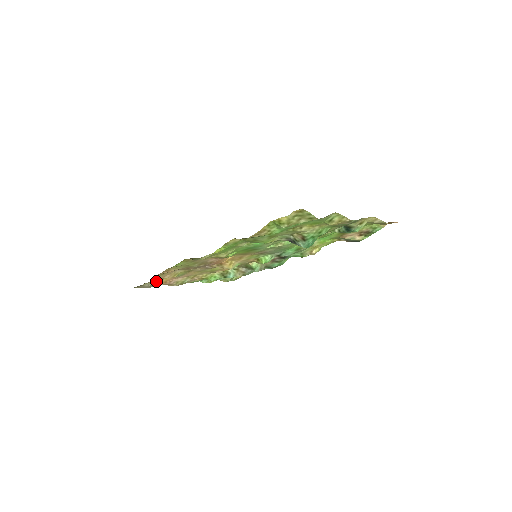
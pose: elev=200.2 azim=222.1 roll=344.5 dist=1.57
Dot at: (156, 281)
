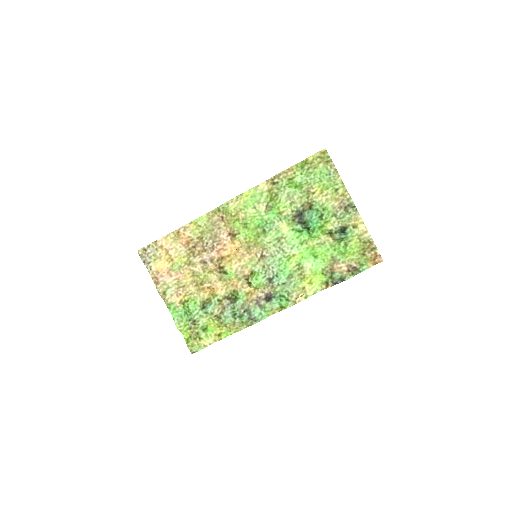
Dot at: (158, 257)
